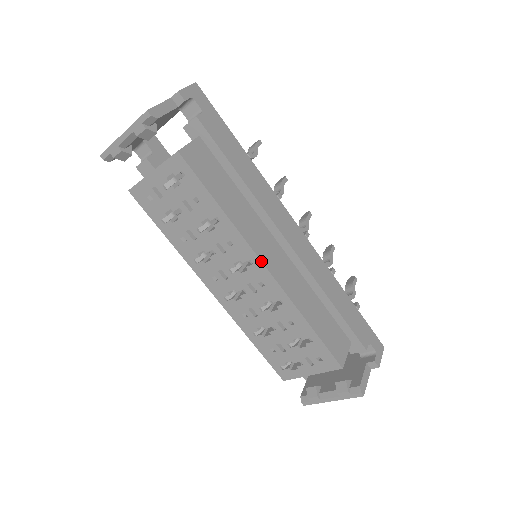
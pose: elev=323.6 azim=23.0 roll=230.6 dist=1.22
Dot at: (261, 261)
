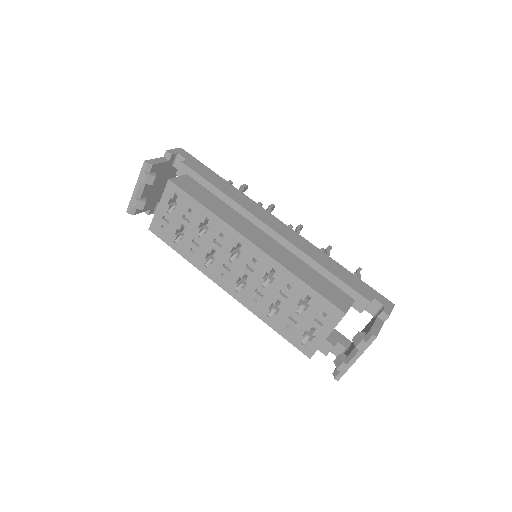
Dot at: (246, 238)
